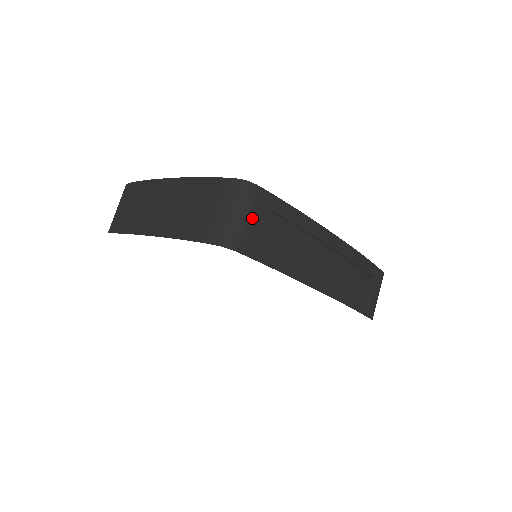
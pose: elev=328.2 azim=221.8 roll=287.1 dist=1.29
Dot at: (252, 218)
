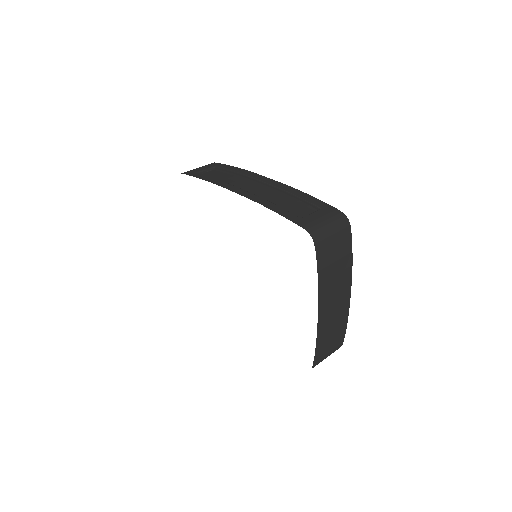
Dot at: (201, 168)
